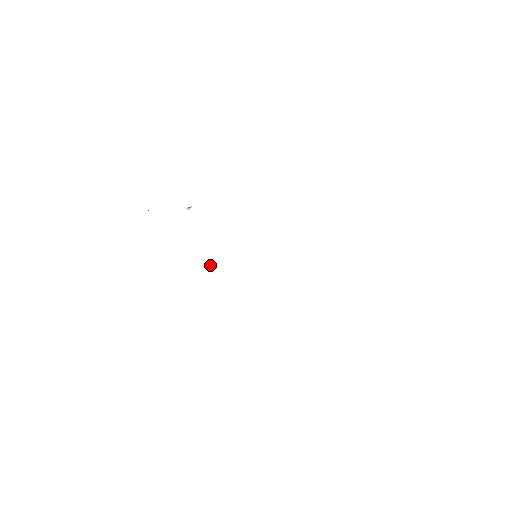
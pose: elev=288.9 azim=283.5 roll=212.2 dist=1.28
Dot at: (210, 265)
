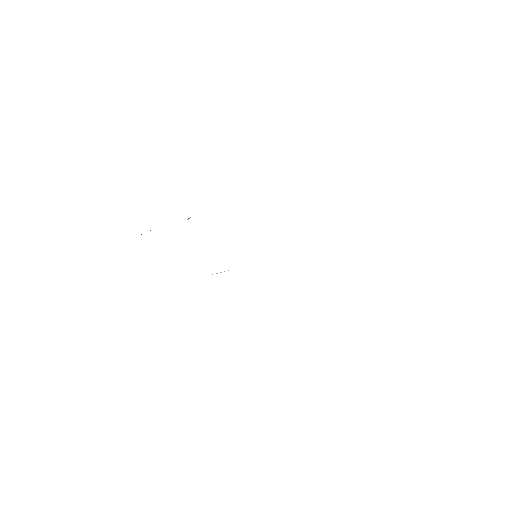
Dot at: occluded
